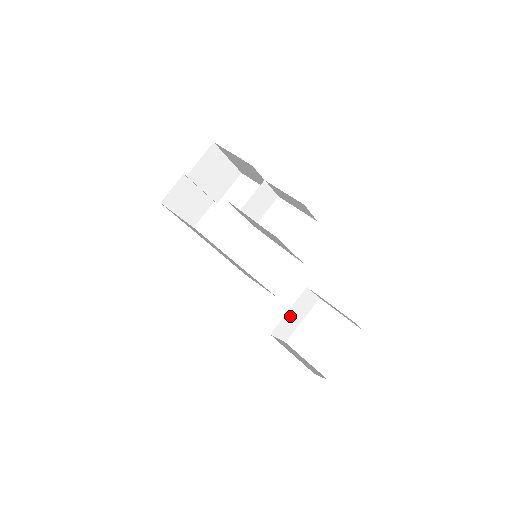
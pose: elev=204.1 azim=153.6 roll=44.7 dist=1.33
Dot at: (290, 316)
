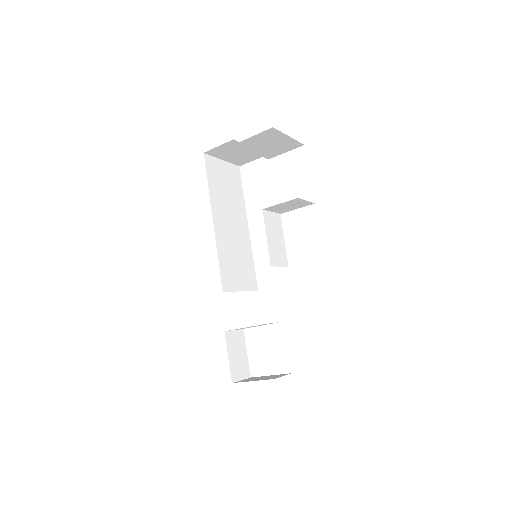
Dot at: (247, 327)
